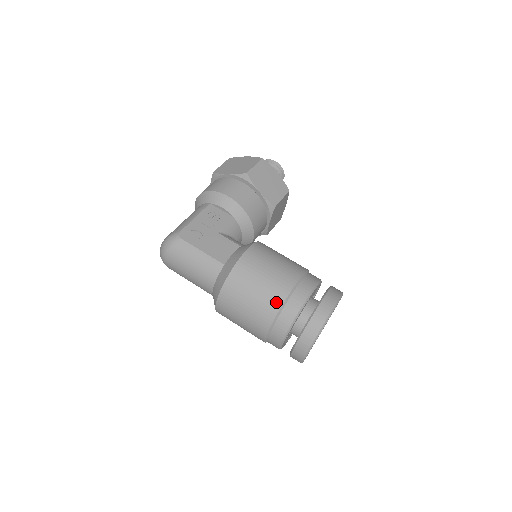
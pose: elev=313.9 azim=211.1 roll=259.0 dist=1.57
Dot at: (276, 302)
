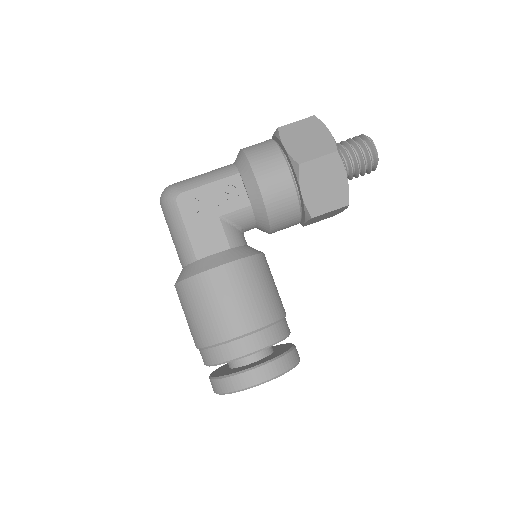
Dot at: (210, 338)
